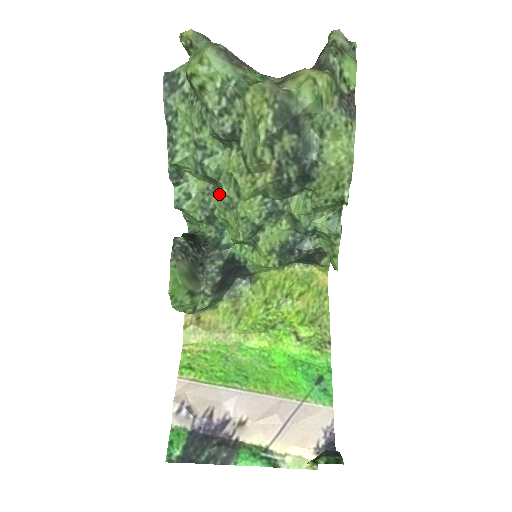
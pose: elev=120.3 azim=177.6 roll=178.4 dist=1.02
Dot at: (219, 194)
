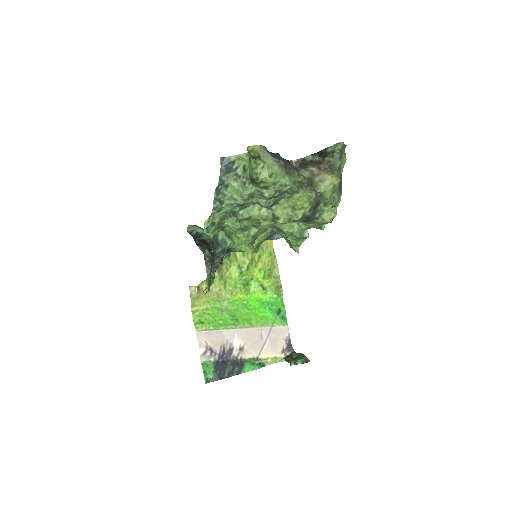
Dot at: (234, 220)
